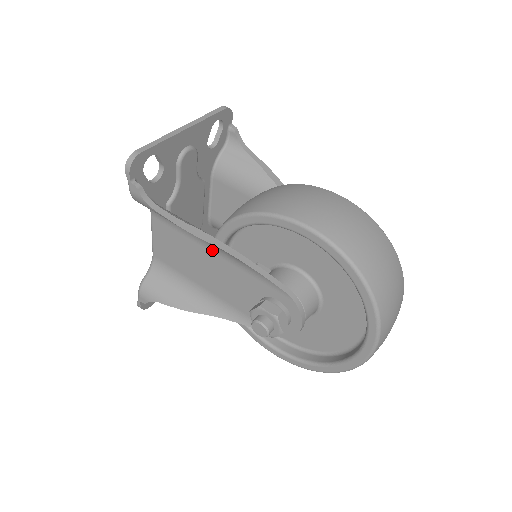
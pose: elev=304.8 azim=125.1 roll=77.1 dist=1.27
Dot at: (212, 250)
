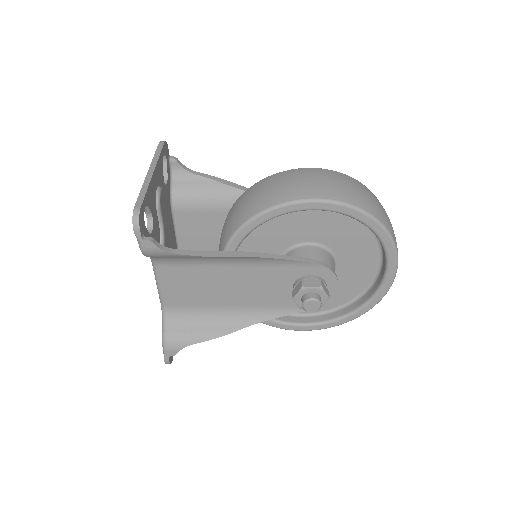
Dot at: (234, 265)
